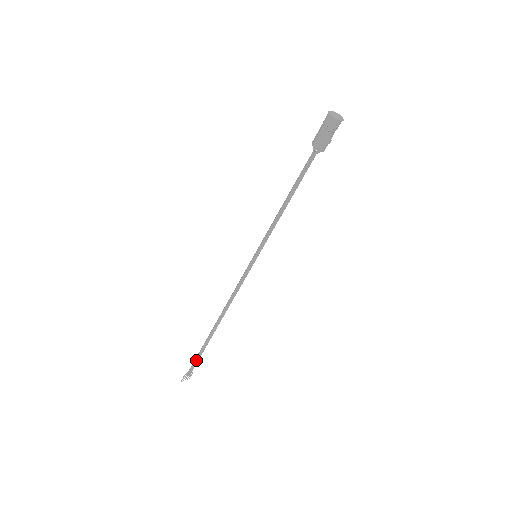
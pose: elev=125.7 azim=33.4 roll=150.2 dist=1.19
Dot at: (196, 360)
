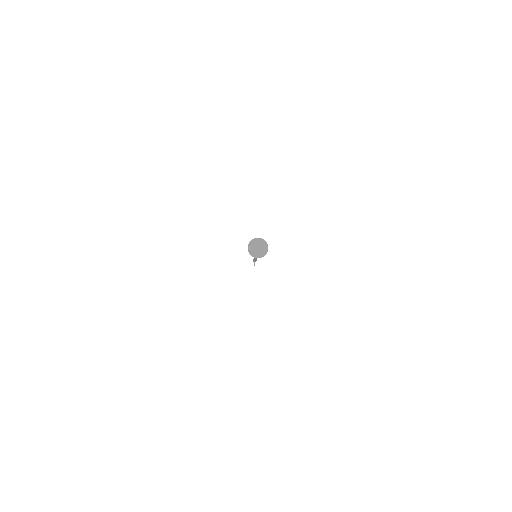
Dot at: occluded
